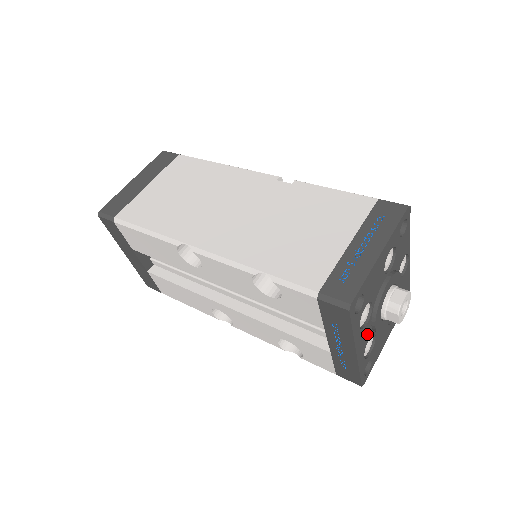
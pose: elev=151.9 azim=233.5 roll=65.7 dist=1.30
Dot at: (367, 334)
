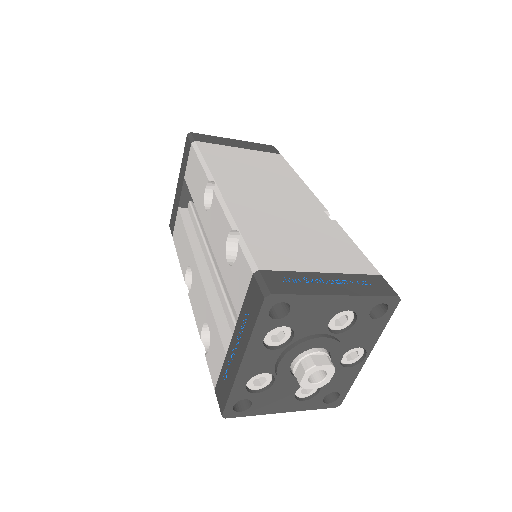
Dot at: (266, 363)
